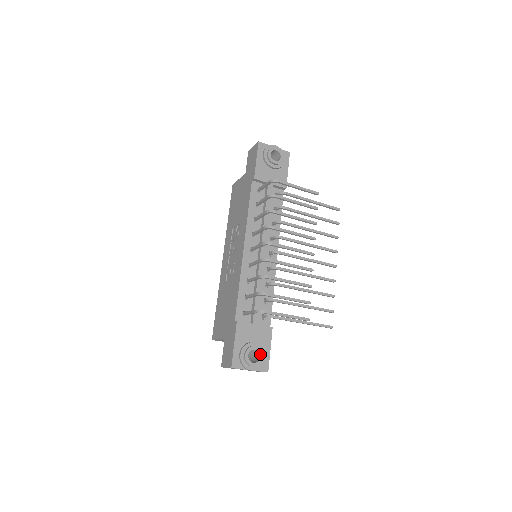
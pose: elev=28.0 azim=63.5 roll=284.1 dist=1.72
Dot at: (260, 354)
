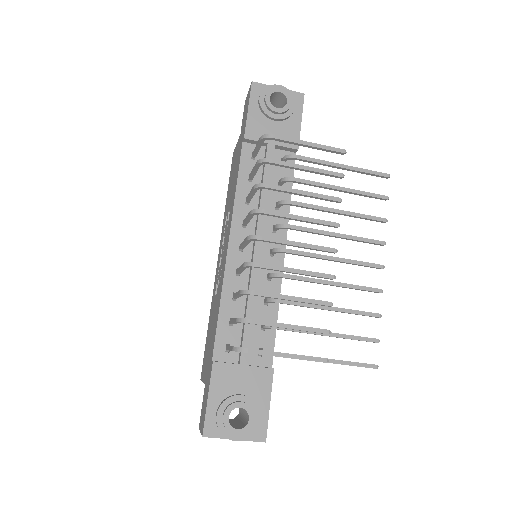
Dot at: (249, 414)
